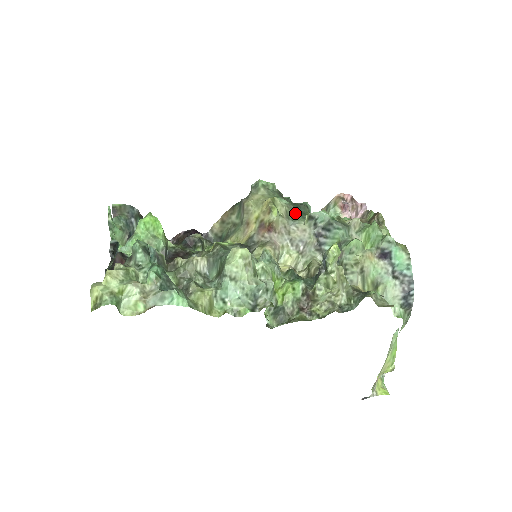
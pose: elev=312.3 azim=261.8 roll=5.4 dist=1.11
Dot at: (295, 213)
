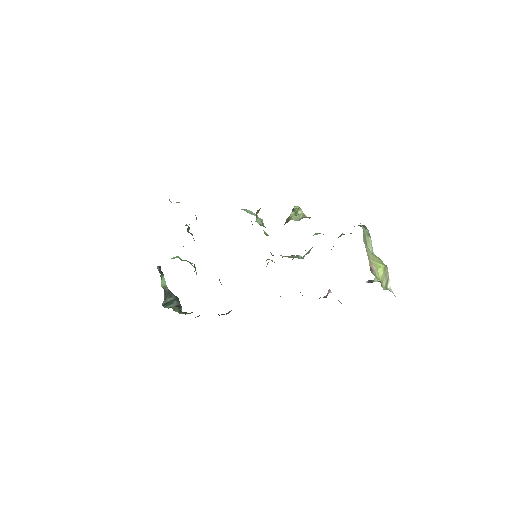
Dot at: occluded
